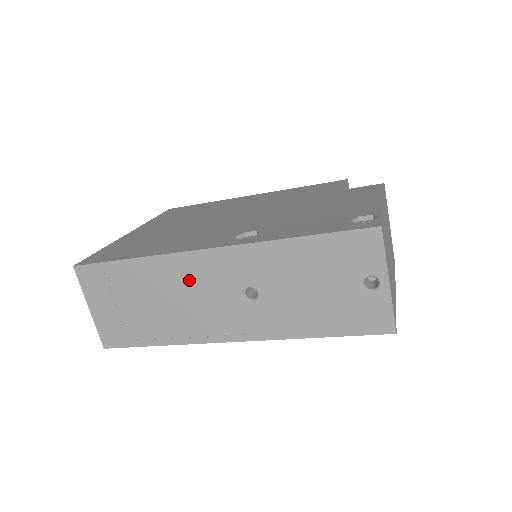
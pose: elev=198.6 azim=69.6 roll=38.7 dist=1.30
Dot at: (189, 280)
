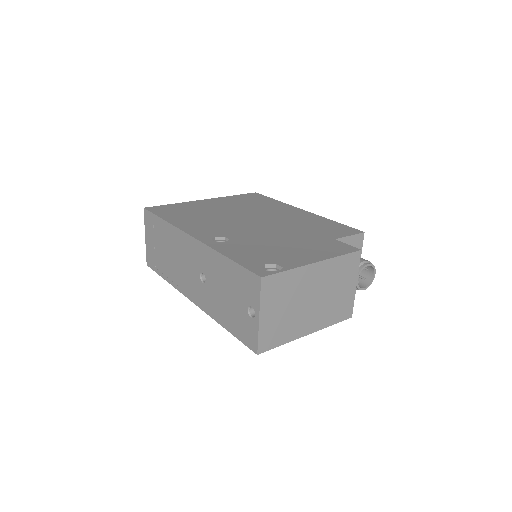
Dot at: (182, 249)
